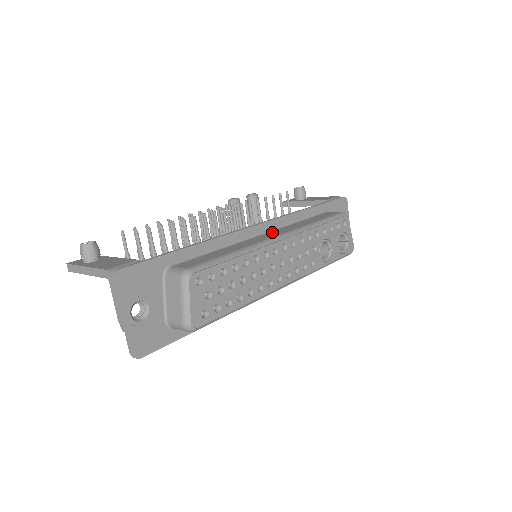
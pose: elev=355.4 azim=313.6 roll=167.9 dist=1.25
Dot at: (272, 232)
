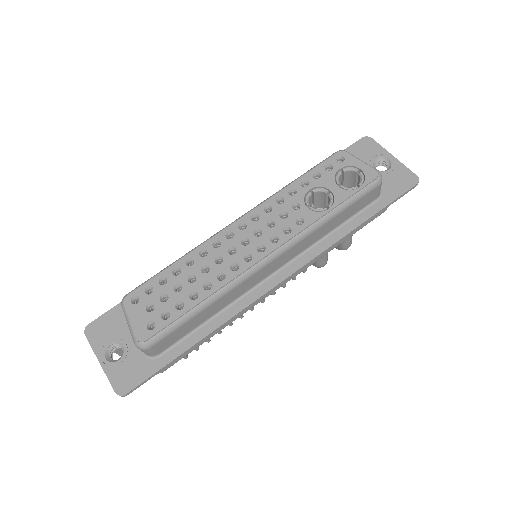
Dot at: occluded
